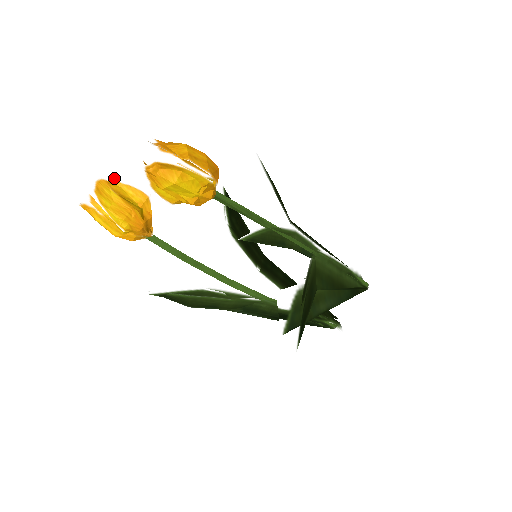
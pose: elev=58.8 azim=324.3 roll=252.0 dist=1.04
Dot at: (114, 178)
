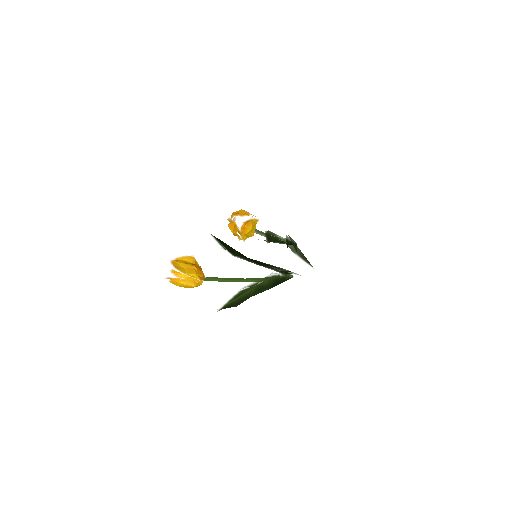
Dot at: (175, 257)
